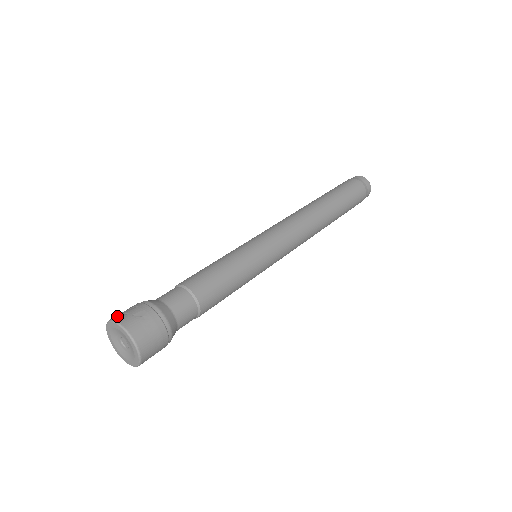
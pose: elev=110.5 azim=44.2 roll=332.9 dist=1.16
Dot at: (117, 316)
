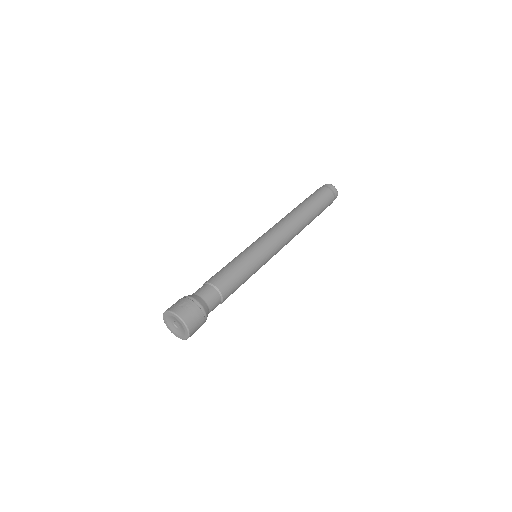
Dot at: (169, 308)
